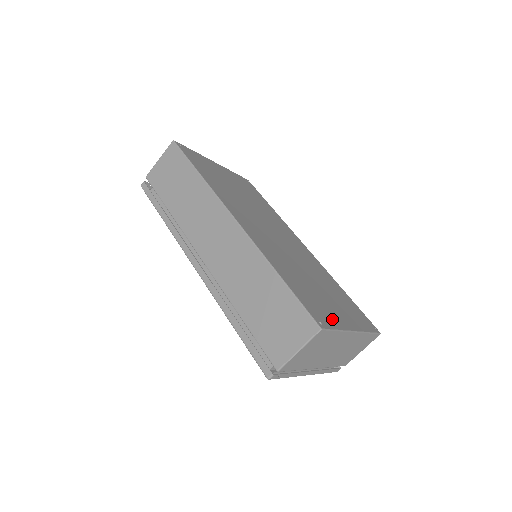
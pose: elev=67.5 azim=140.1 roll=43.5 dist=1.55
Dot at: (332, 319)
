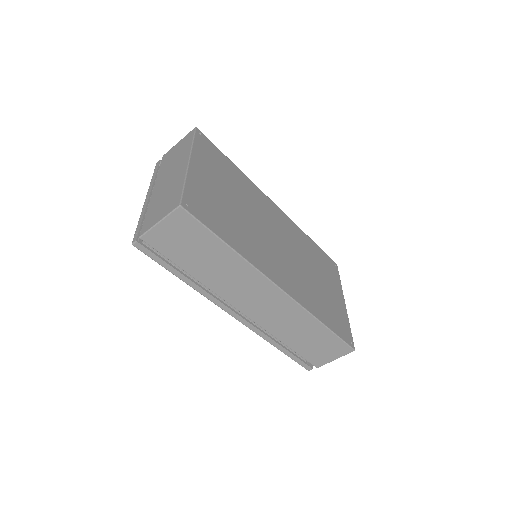
Dot at: (344, 319)
